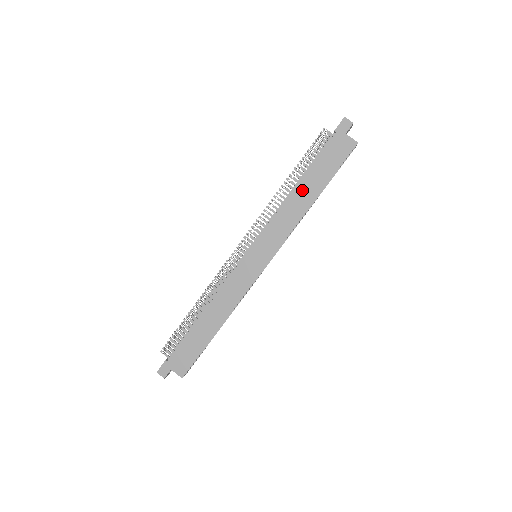
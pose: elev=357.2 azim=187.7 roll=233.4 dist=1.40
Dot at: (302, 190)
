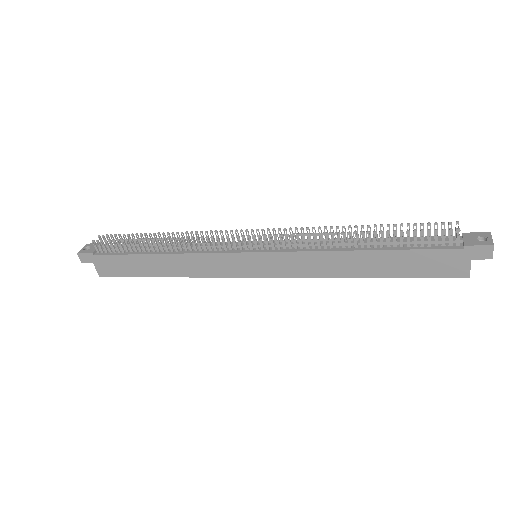
Dot at: (362, 259)
